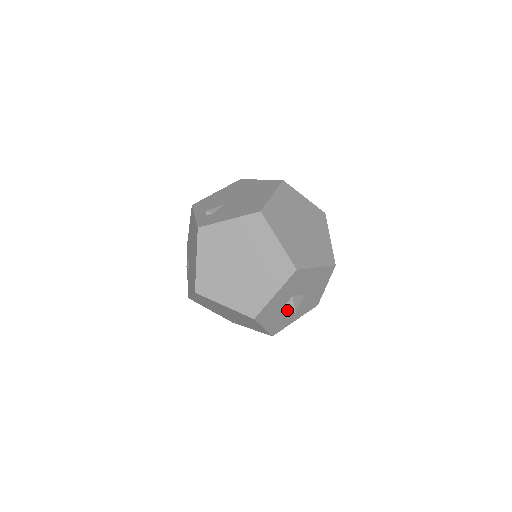
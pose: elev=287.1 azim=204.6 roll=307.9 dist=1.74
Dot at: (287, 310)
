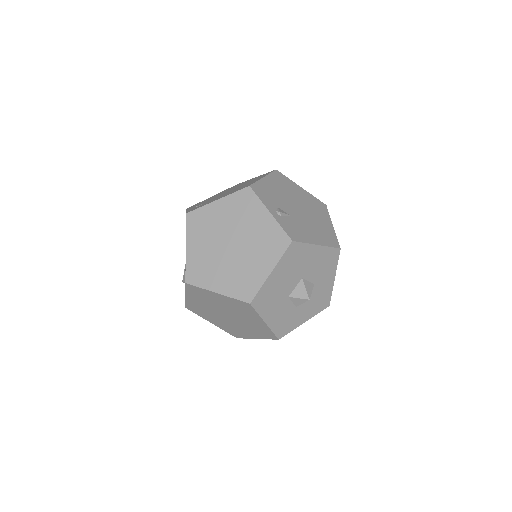
Dot at: occluded
